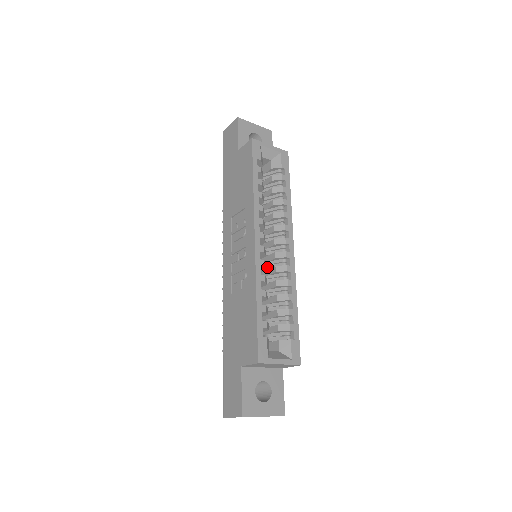
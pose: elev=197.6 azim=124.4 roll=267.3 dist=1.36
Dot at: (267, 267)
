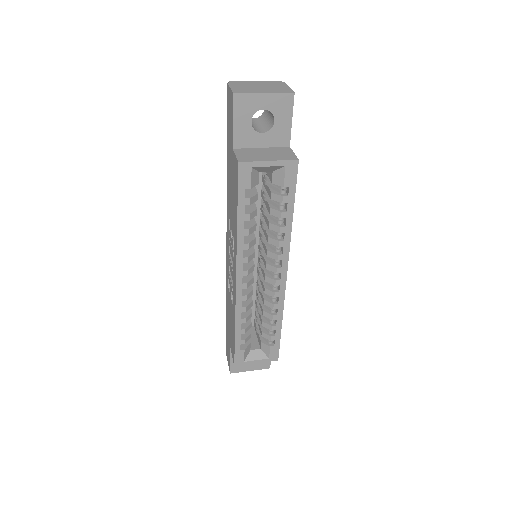
Dot at: (261, 279)
